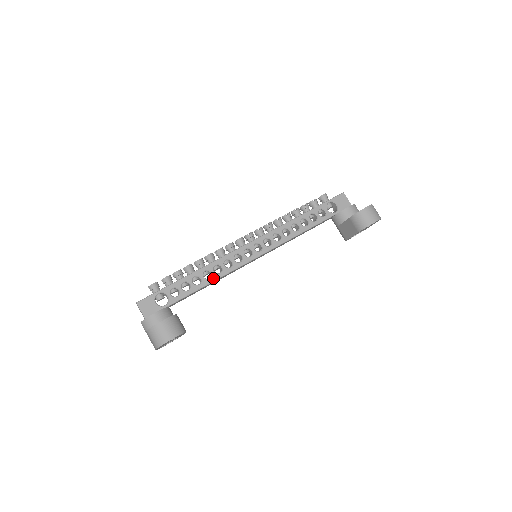
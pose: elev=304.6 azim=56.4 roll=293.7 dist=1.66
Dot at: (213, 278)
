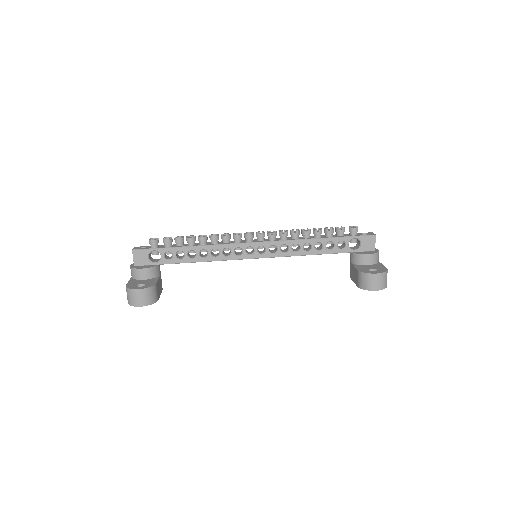
Dot at: (207, 259)
